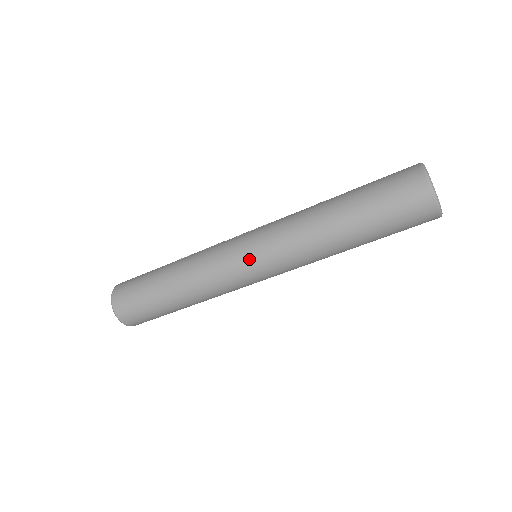
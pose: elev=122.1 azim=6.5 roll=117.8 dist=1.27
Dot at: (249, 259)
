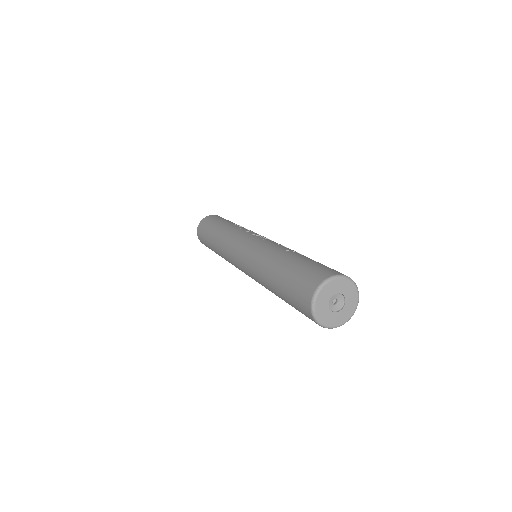
Dot at: (238, 254)
